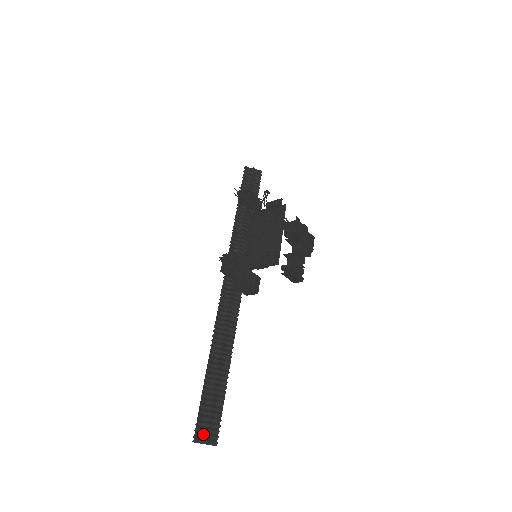
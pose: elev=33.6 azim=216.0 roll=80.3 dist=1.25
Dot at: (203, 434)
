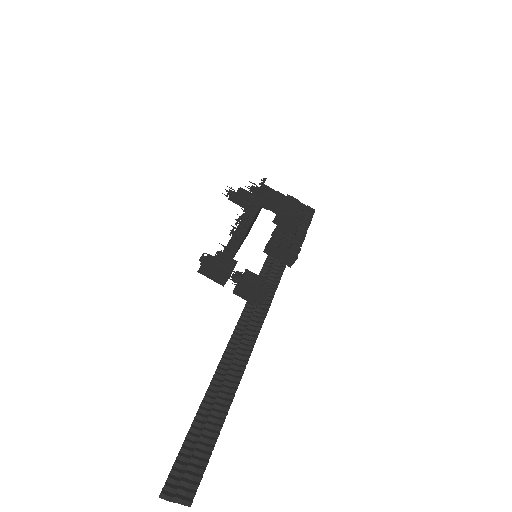
Dot at: (176, 488)
